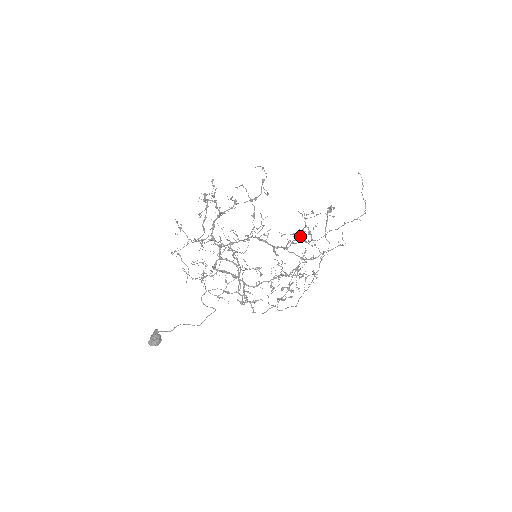
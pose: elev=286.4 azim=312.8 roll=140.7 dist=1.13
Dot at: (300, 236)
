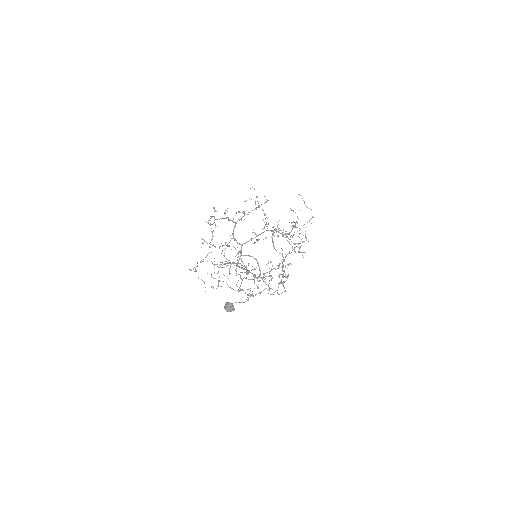
Dot at: (295, 224)
